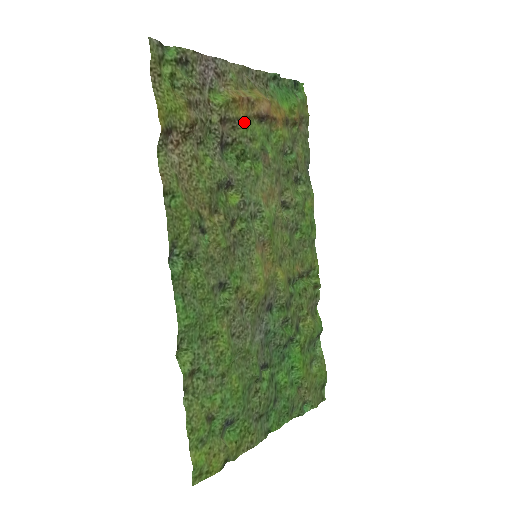
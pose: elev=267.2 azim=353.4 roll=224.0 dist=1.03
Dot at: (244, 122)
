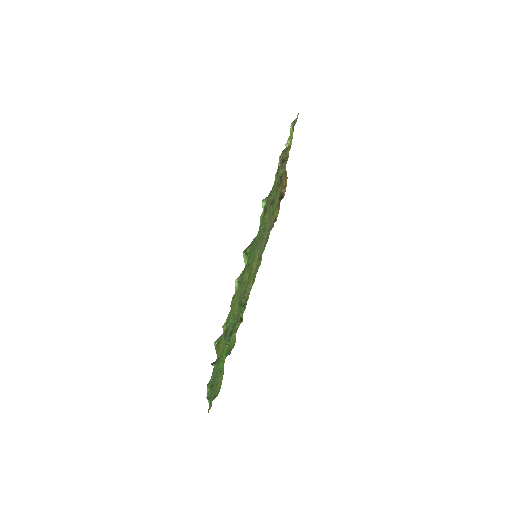
Dot at: (281, 189)
